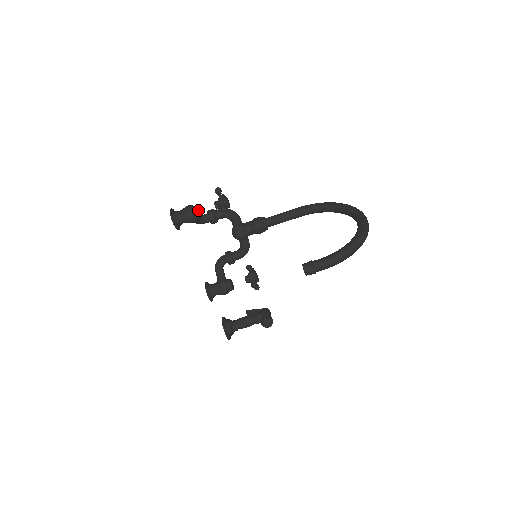
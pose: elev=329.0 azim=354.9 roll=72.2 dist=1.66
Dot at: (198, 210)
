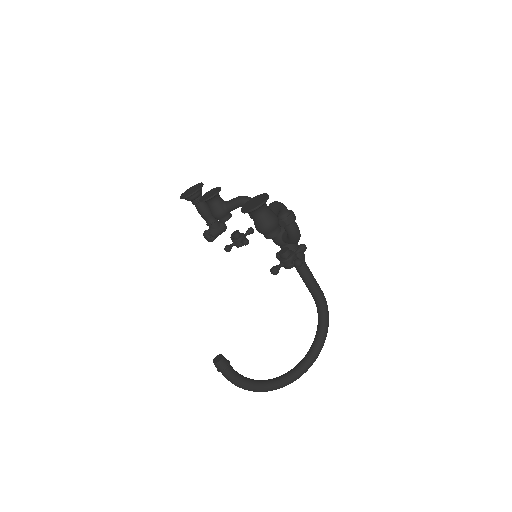
Dot at: (270, 238)
